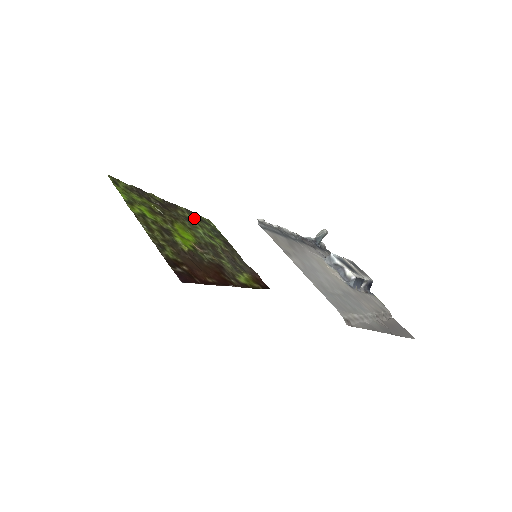
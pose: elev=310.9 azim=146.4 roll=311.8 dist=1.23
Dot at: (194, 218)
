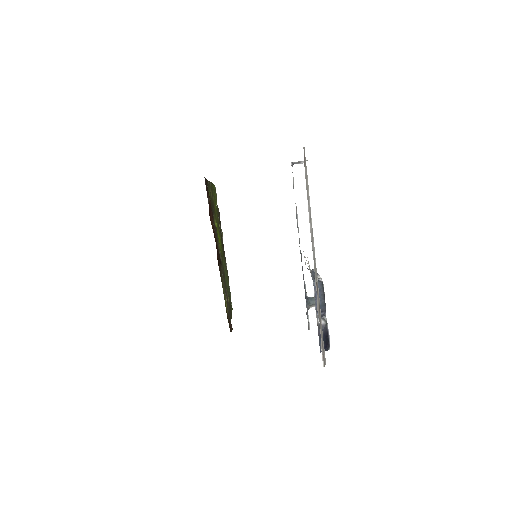
Dot at: occluded
